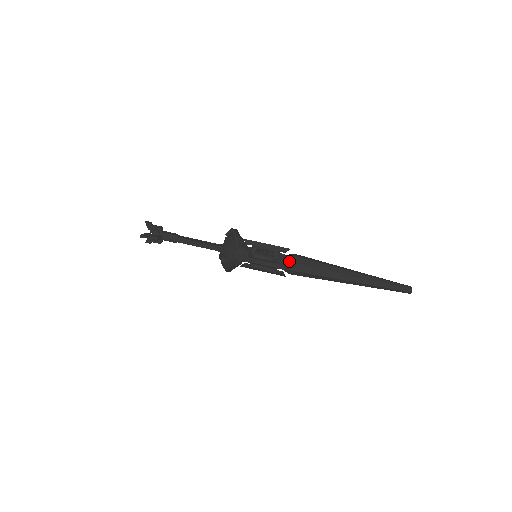
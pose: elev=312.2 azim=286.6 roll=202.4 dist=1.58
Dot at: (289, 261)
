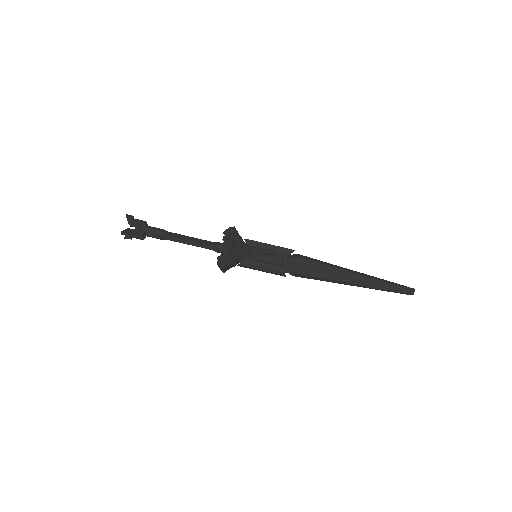
Dot at: (294, 264)
